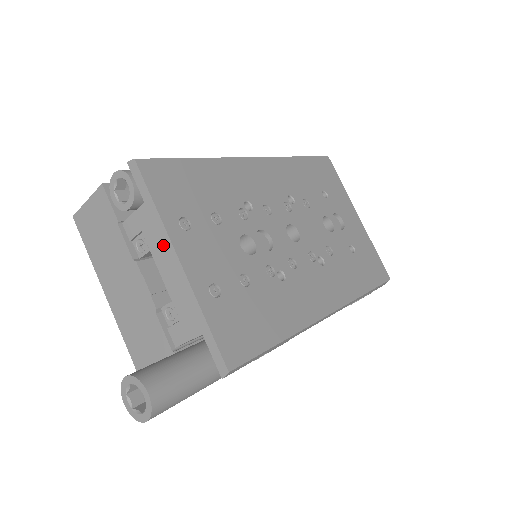
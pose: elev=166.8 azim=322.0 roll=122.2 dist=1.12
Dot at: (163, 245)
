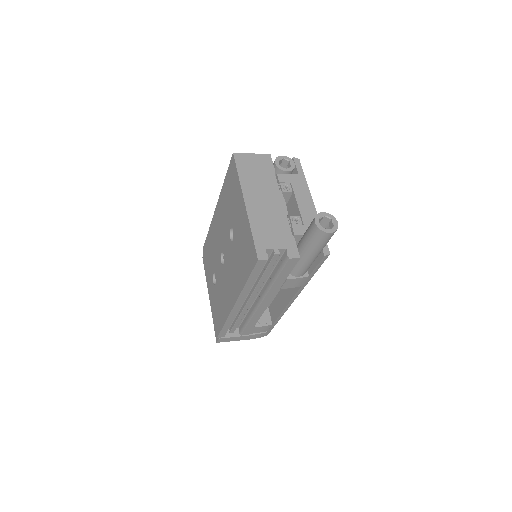
Dot at: (305, 193)
